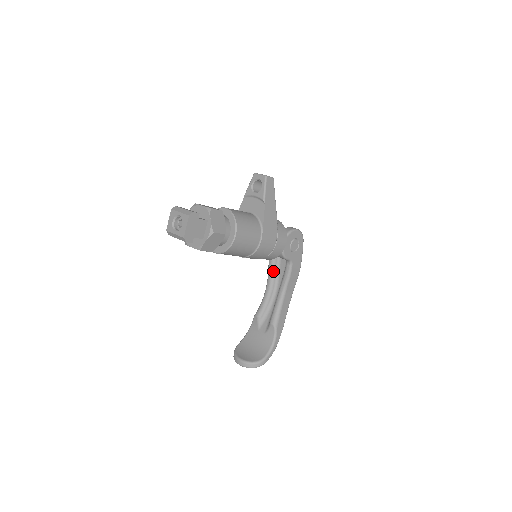
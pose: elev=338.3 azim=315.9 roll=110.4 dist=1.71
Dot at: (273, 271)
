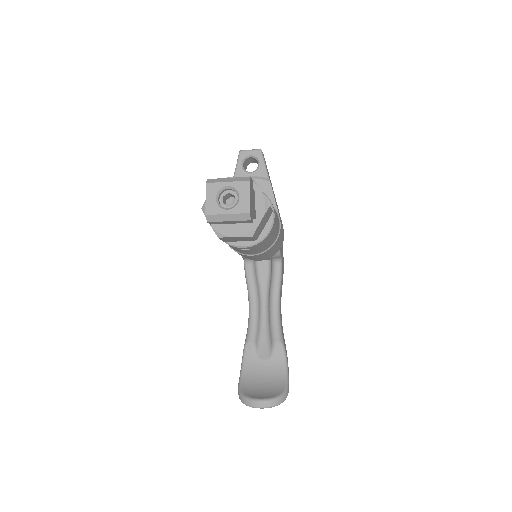
Dot at: (255, 280)
